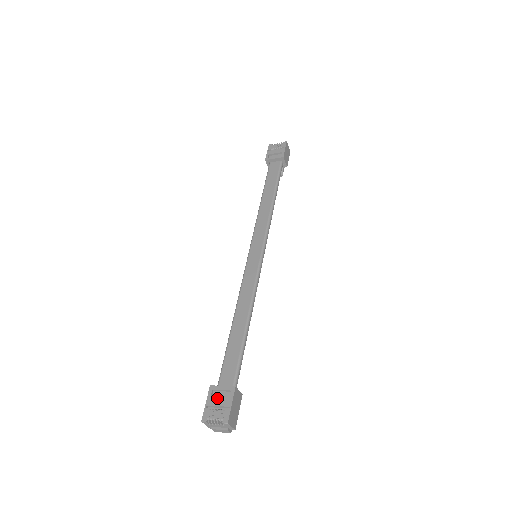
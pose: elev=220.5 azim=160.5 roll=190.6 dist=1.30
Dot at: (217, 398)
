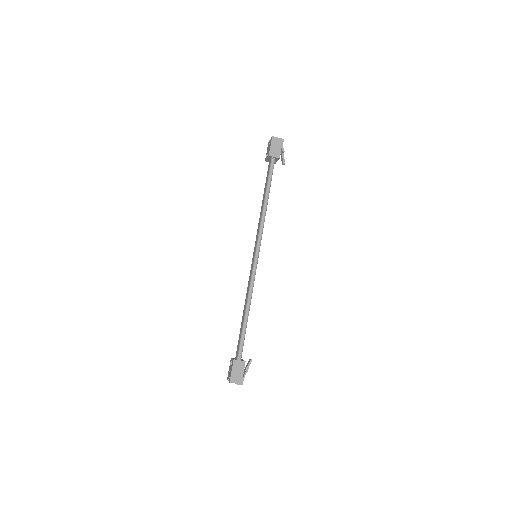
Dot at: (230, 366)
